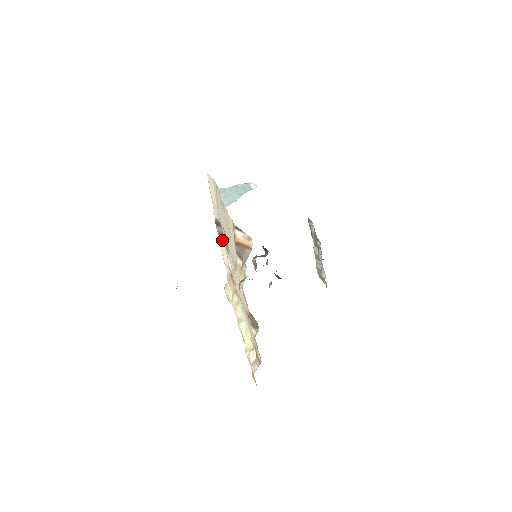
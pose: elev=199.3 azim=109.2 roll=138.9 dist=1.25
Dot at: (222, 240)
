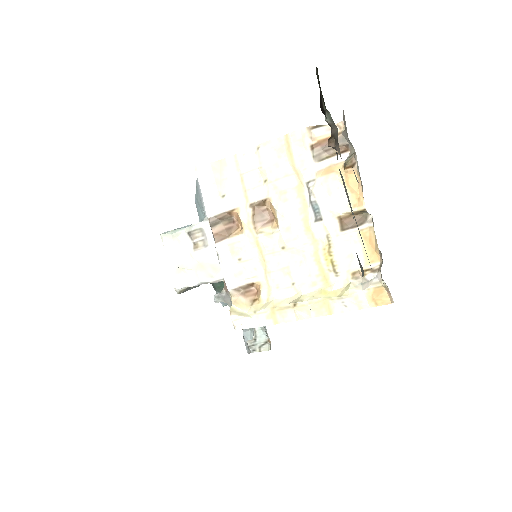
Dot at: (224, 241)
